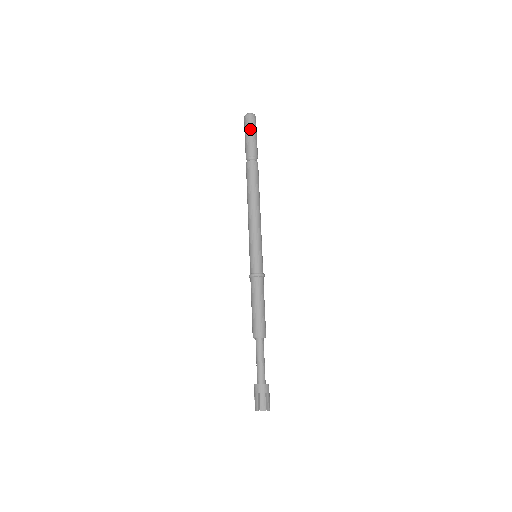
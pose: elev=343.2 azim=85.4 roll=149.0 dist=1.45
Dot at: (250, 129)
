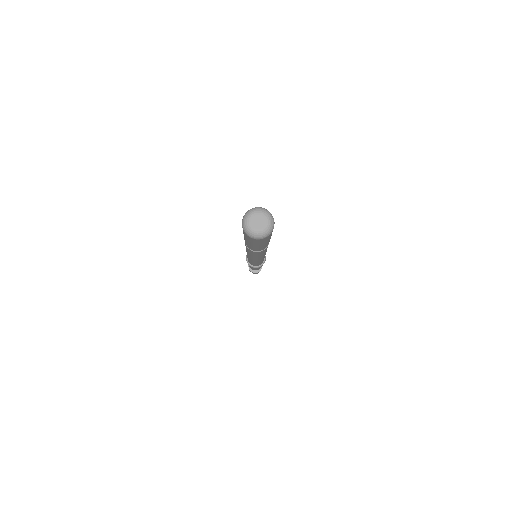
Dot at: (255, 245)
